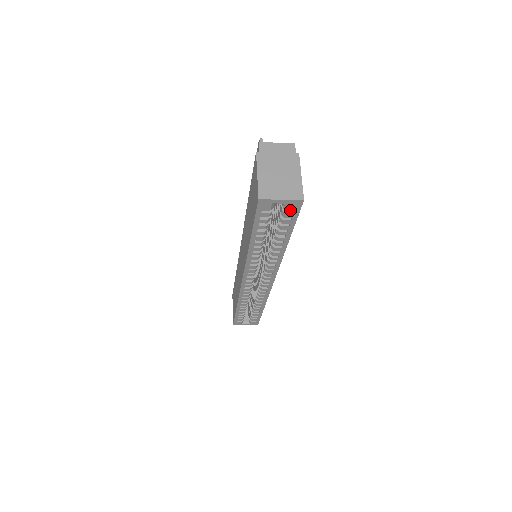
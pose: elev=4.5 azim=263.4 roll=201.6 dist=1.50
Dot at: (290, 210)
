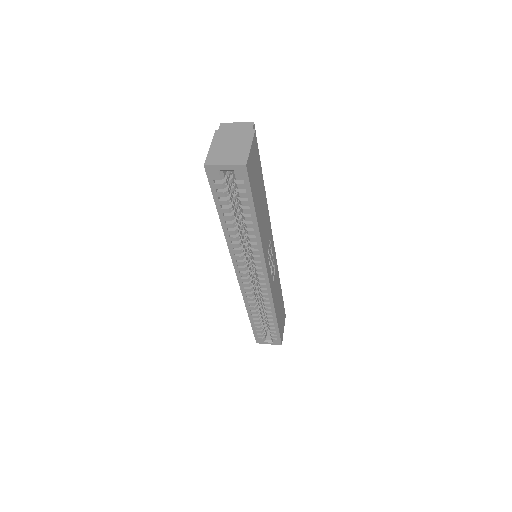
Dot at: (239, 179)
